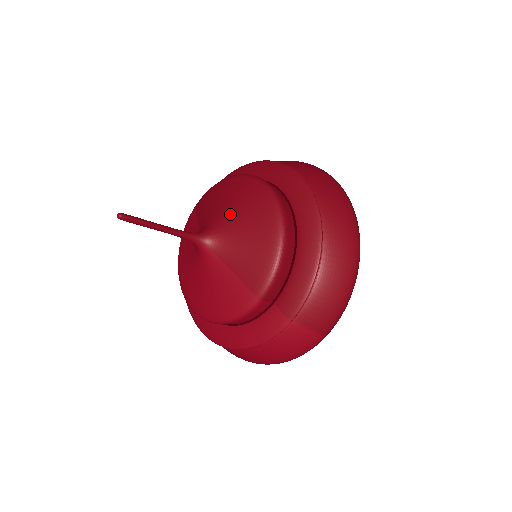
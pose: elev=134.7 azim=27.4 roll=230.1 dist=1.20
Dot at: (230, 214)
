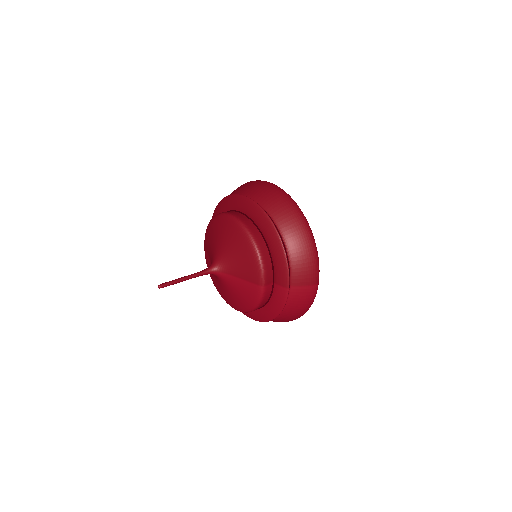
Dot at: (221, 245)
